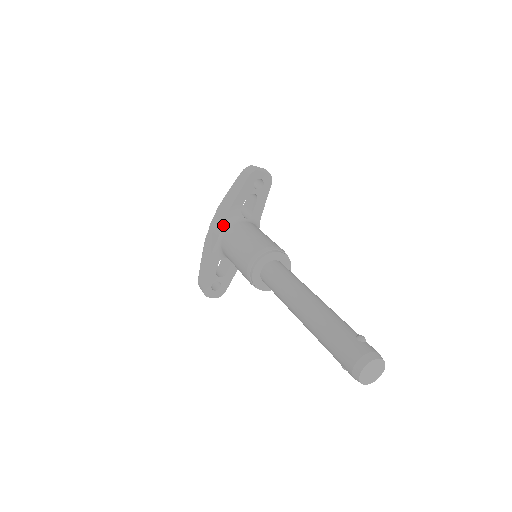
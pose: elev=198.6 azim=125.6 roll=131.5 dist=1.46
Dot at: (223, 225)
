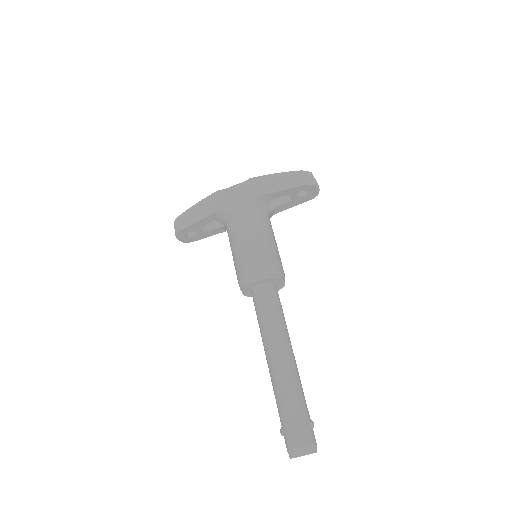
Dot at: (249, 204)
